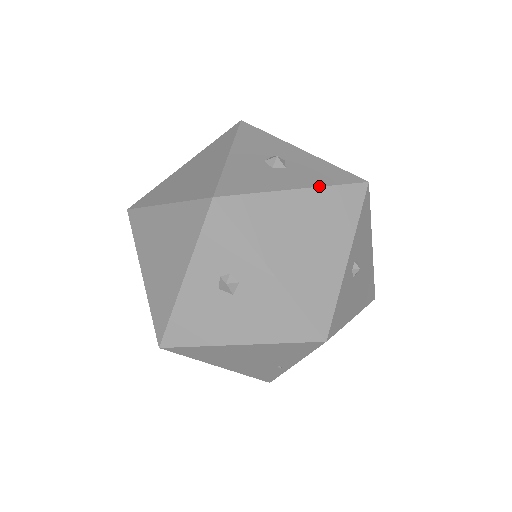
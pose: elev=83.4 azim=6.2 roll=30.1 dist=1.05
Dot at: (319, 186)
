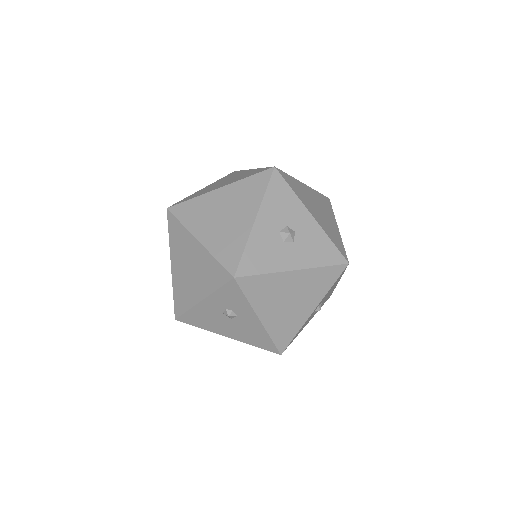
Dot at: (311, 268)
